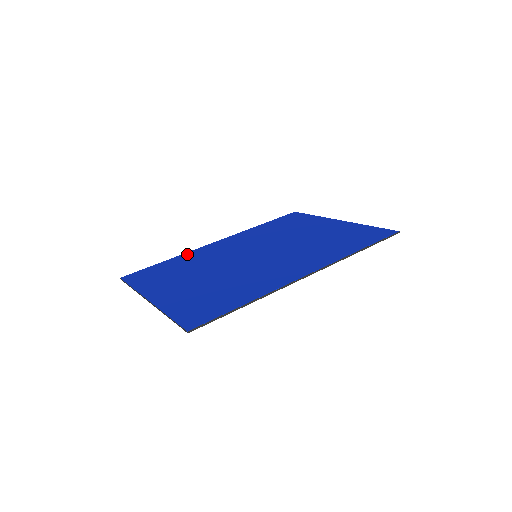
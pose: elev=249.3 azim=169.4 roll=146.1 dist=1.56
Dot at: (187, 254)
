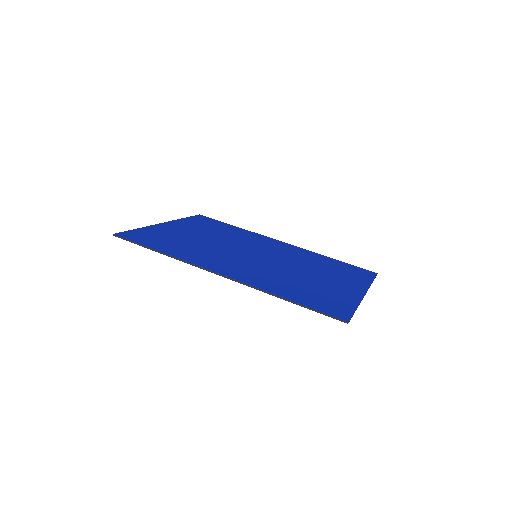
Dot at: (250, 232)
